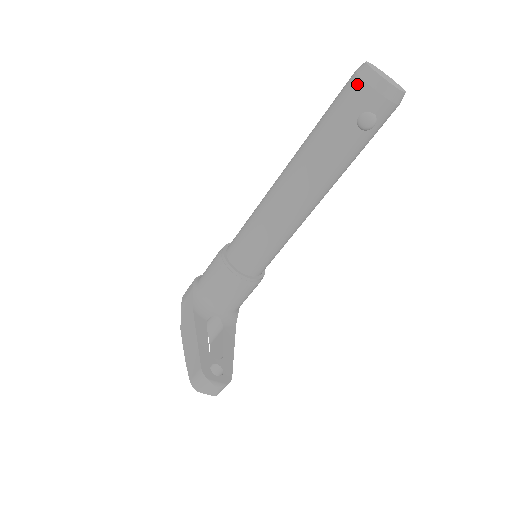
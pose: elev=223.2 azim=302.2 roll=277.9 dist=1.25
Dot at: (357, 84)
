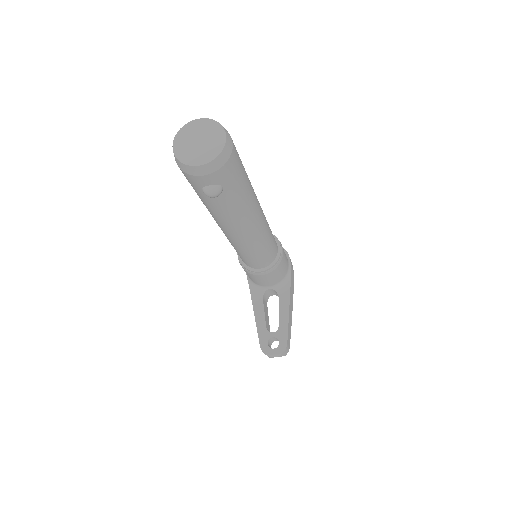
Dot at: occluded
